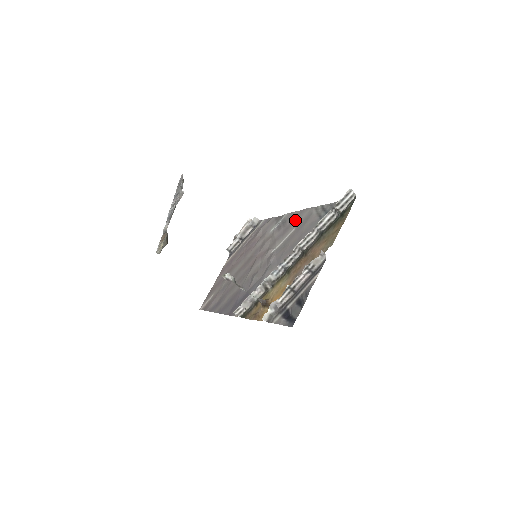
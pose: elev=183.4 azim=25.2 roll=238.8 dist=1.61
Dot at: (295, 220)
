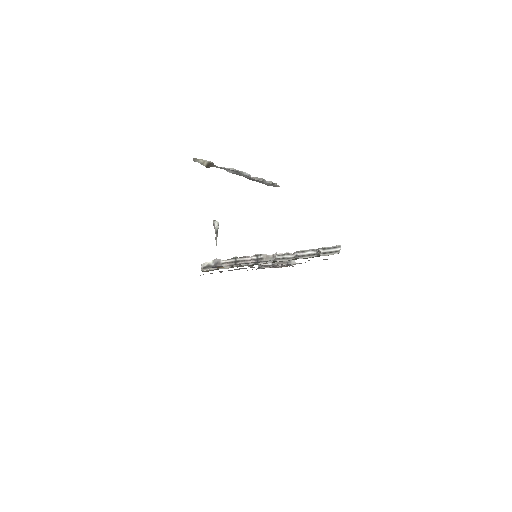
Dot at: occluded
